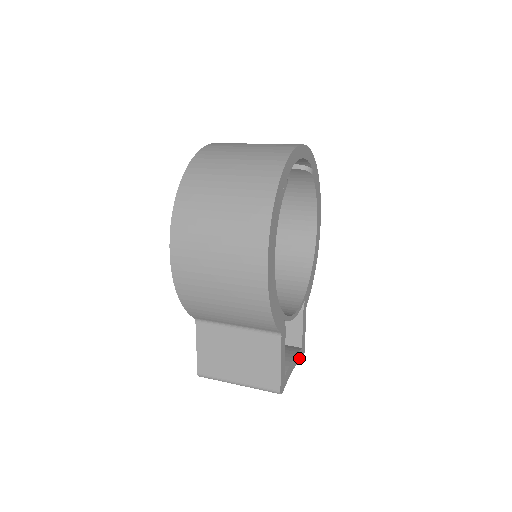
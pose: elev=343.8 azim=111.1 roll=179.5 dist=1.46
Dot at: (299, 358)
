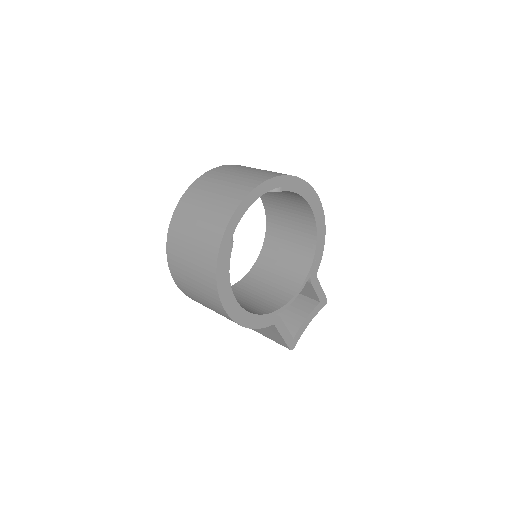
Dot at: (318, 311)
